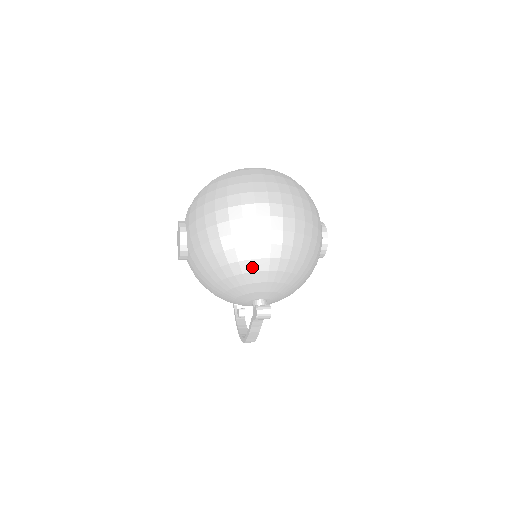
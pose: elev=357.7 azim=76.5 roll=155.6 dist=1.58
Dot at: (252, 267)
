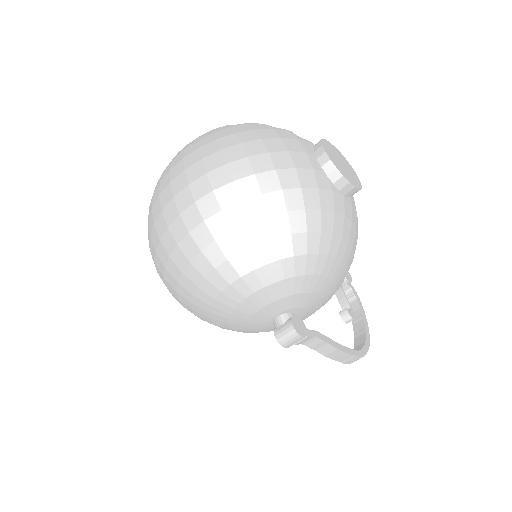
Dot at: (209, 293)
